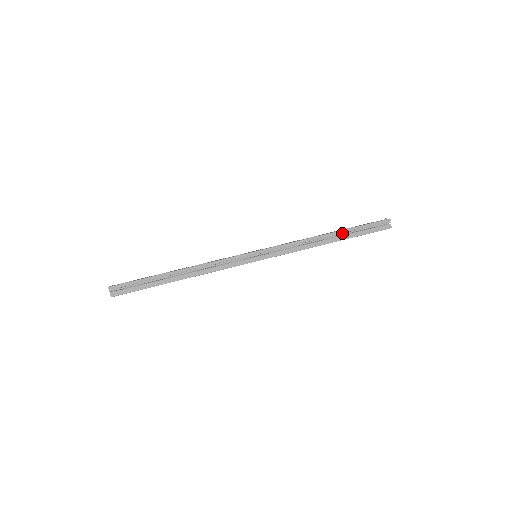
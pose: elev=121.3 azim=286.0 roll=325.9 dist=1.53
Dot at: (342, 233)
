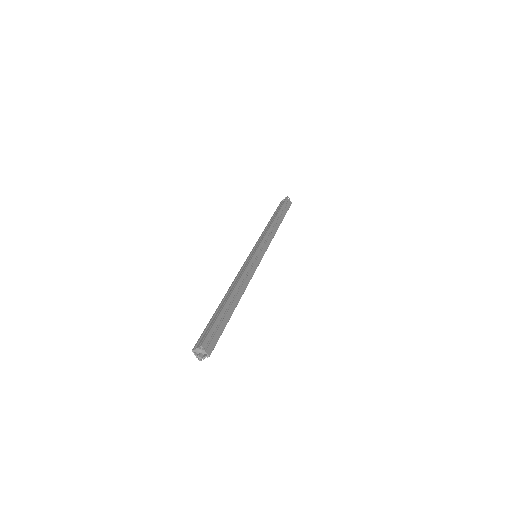
Dot at: (280, 215)
